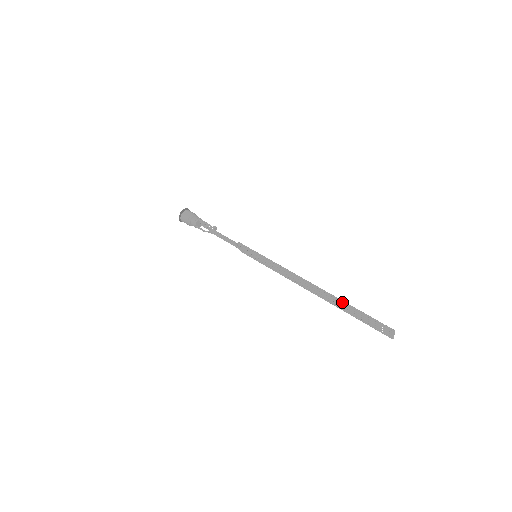
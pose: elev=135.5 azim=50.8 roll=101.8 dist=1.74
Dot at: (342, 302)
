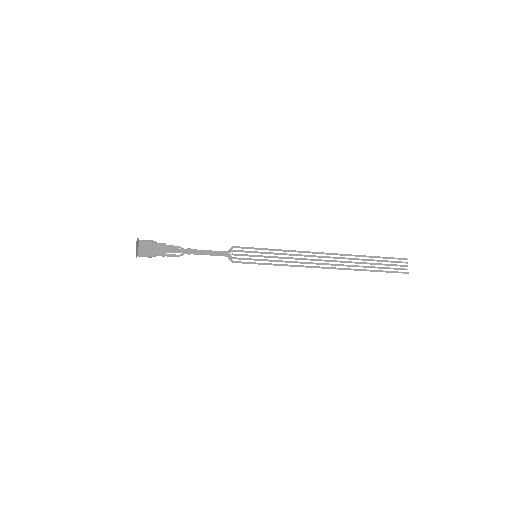
Dot at: (359, 255)
